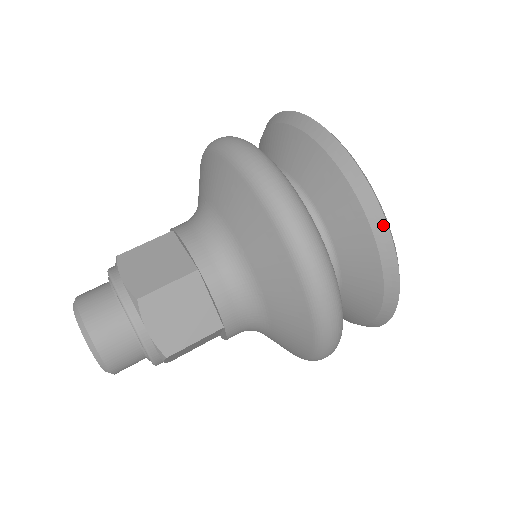
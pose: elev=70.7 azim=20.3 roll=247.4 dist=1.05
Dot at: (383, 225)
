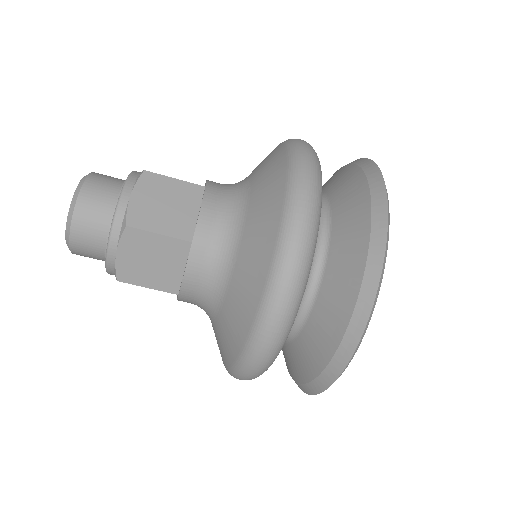
Dot at: (353, 344)
